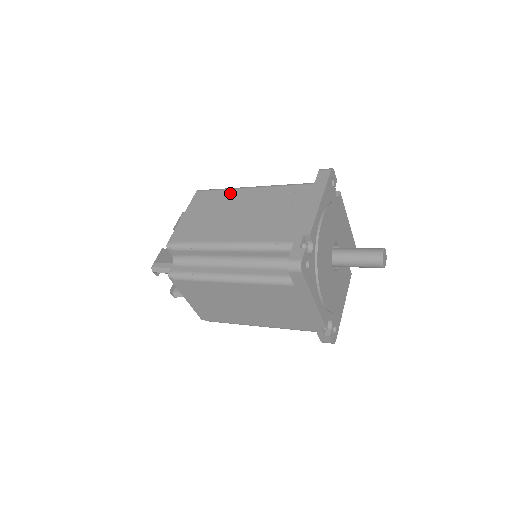
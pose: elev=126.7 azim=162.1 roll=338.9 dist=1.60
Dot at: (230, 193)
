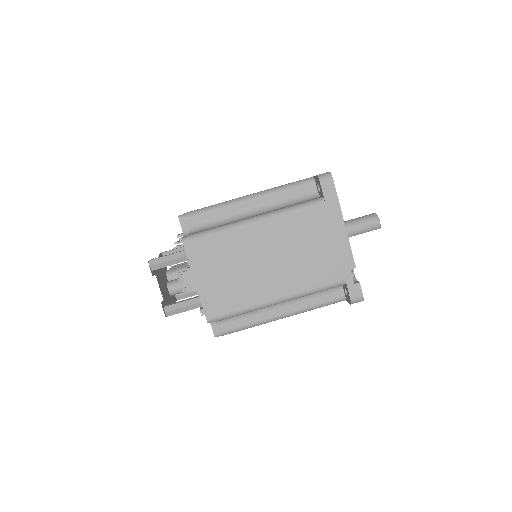
Dot at: occluded
